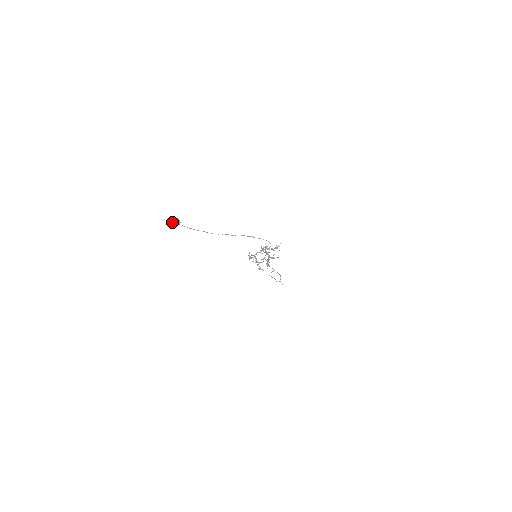
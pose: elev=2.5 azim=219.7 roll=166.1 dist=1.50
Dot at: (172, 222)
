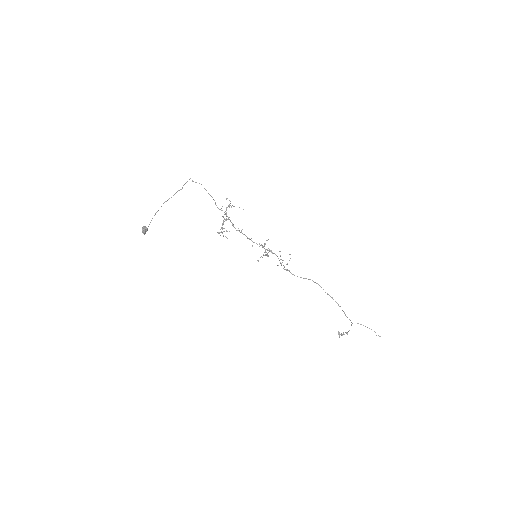
Dot at: (142, 231)
